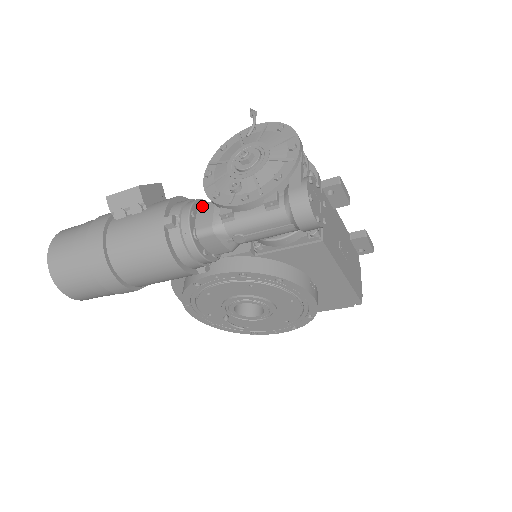
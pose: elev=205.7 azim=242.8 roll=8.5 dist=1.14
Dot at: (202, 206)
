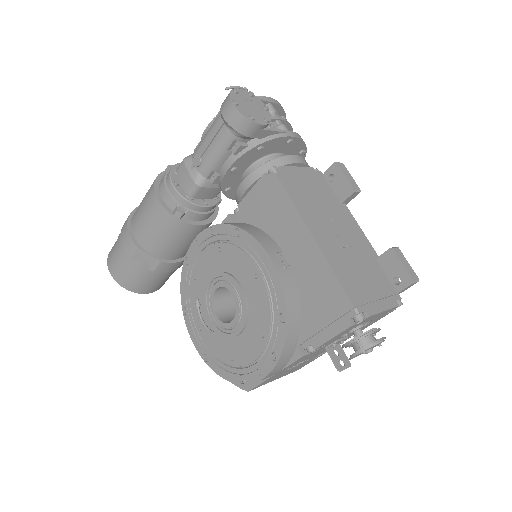
Dot at: occluded
